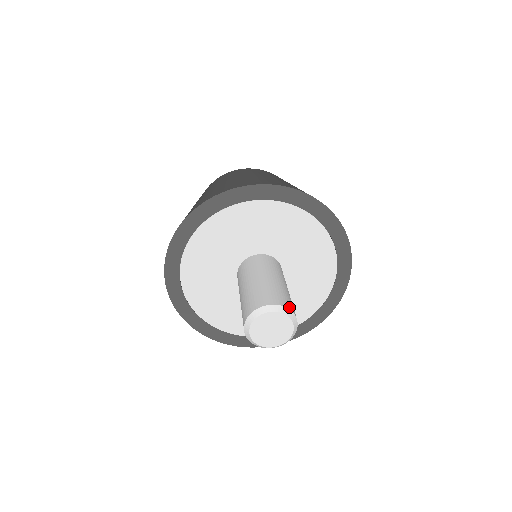
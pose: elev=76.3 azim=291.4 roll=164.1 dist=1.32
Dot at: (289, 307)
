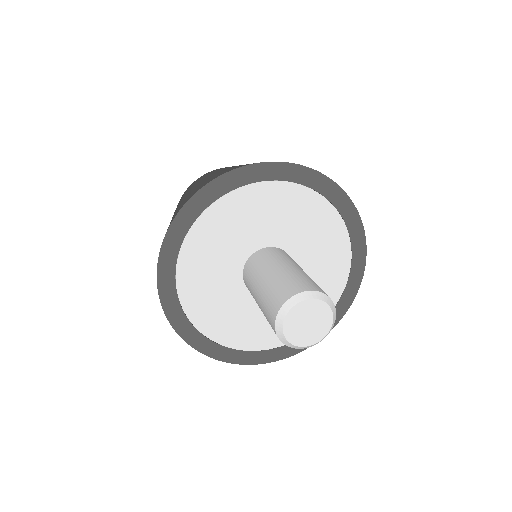
Dot at: (326, 294)
